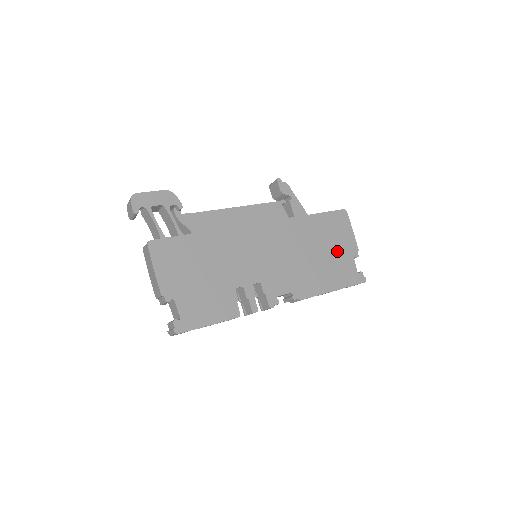
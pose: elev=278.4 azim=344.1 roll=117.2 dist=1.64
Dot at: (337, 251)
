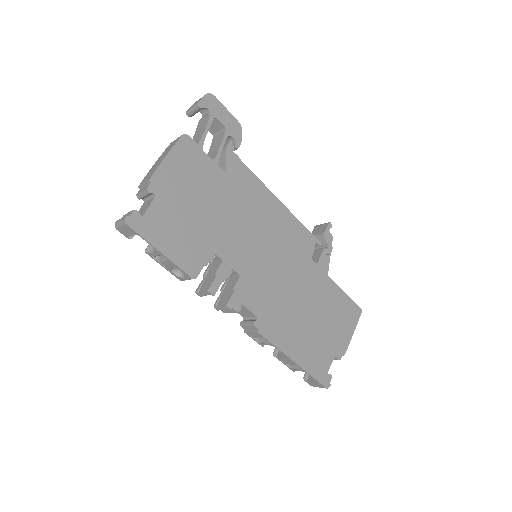
Dot at: (326, 333)
